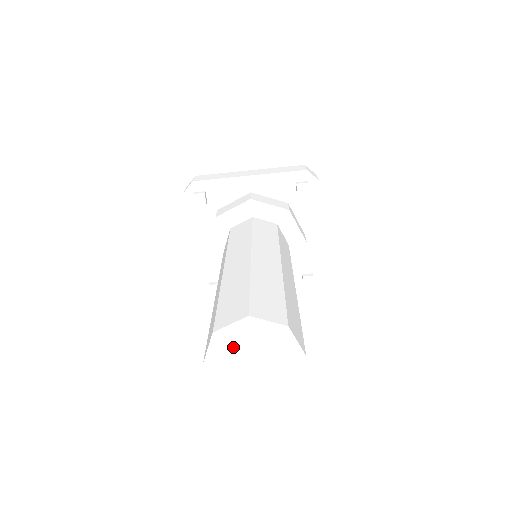
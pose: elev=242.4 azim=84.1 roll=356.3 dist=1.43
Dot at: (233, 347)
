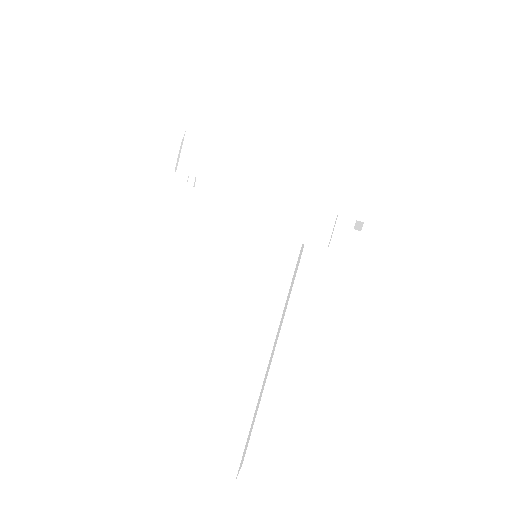
Dot at: occluded
